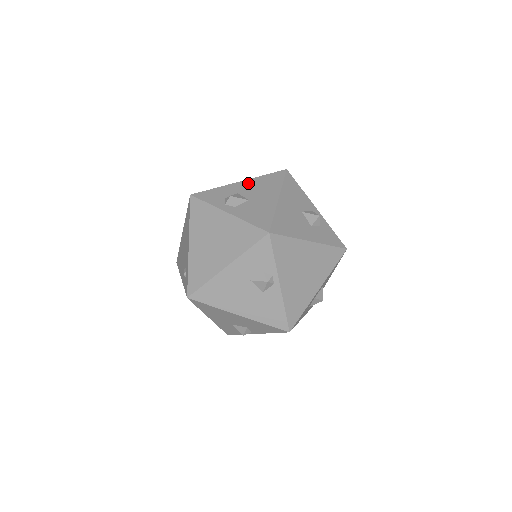
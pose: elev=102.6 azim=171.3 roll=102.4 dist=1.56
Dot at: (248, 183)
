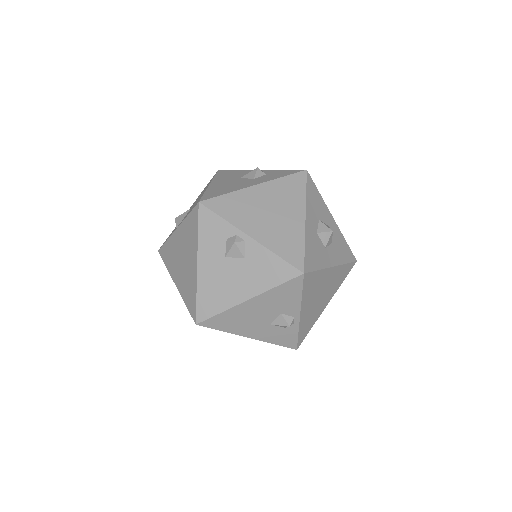
Dot at: occluded
